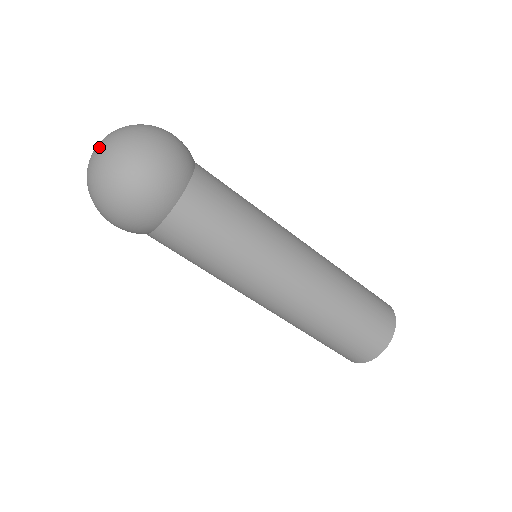
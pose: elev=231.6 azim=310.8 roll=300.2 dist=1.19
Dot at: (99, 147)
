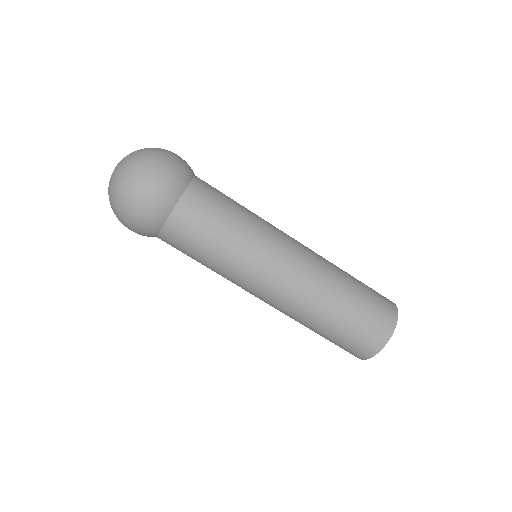
Dot at: (120, 161)
